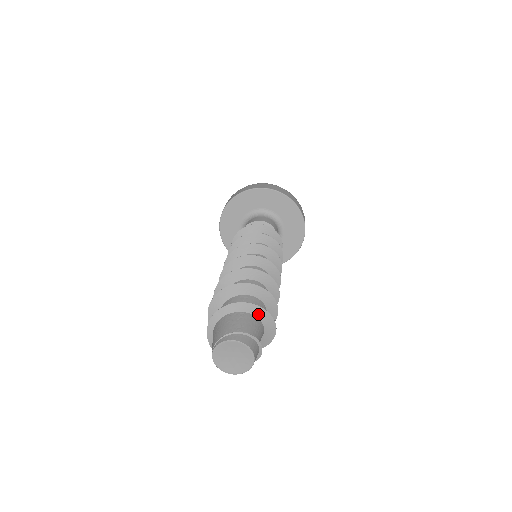
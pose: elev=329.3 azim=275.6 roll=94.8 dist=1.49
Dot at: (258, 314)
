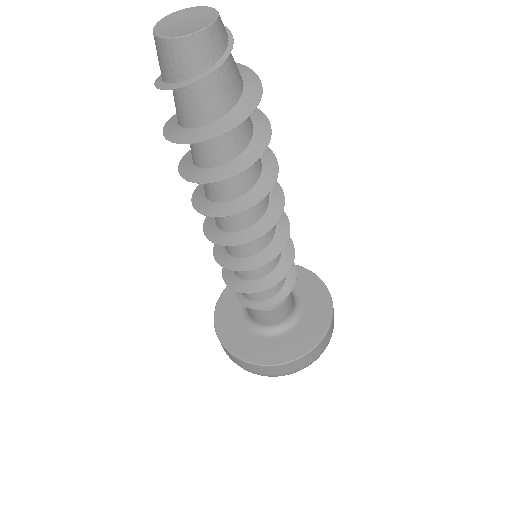
Dot at: (242, 72)
